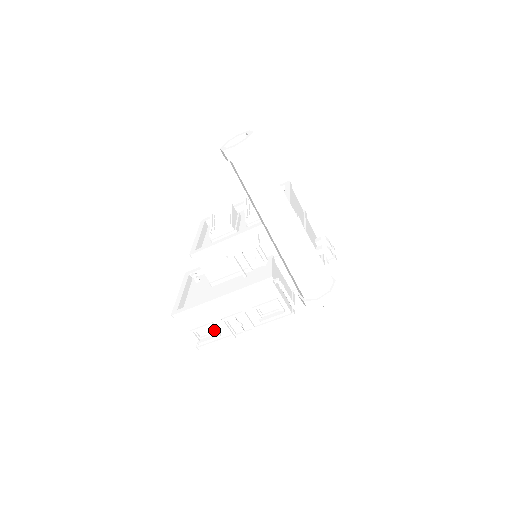
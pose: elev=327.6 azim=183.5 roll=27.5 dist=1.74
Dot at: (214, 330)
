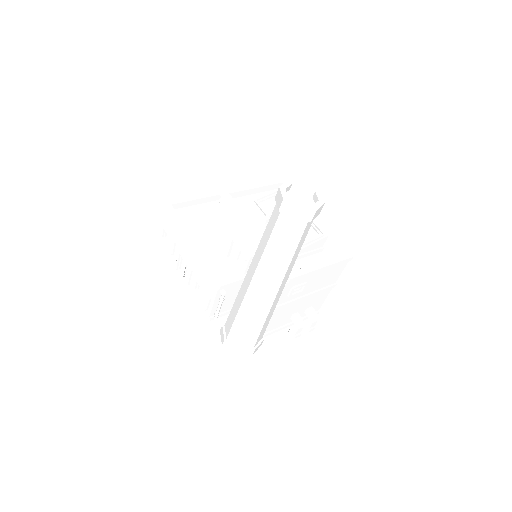
Dot at: occluded
